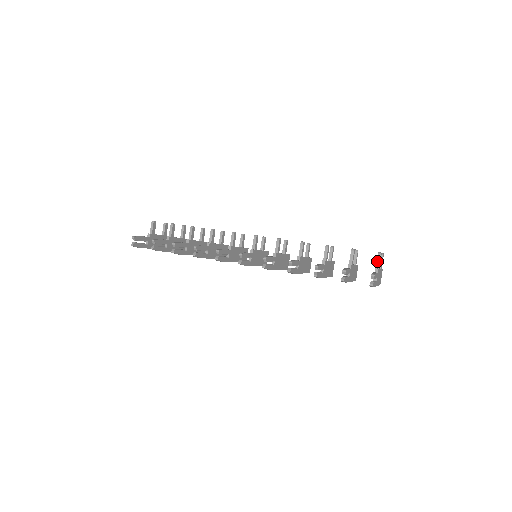
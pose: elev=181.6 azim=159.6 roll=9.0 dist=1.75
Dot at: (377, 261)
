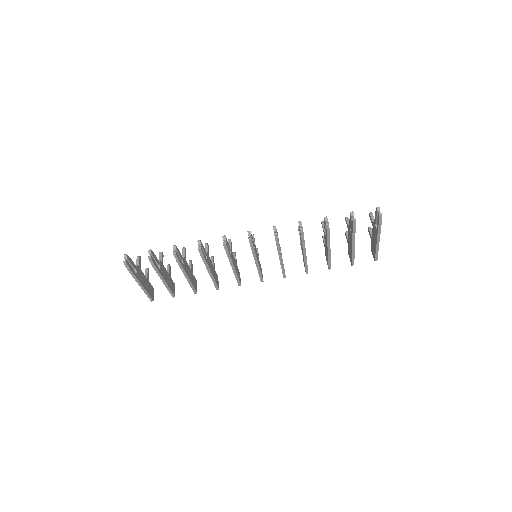
Dot at: (371, 218)
